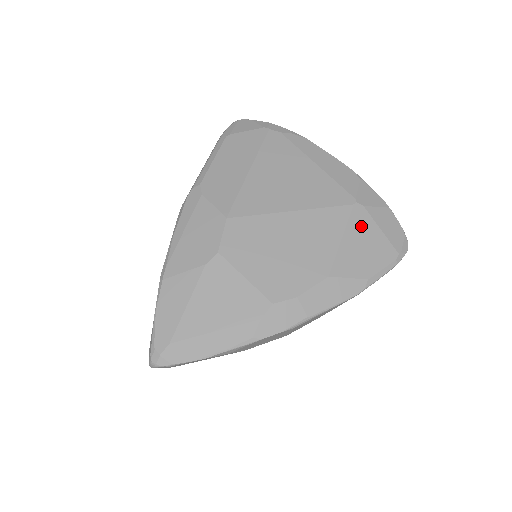
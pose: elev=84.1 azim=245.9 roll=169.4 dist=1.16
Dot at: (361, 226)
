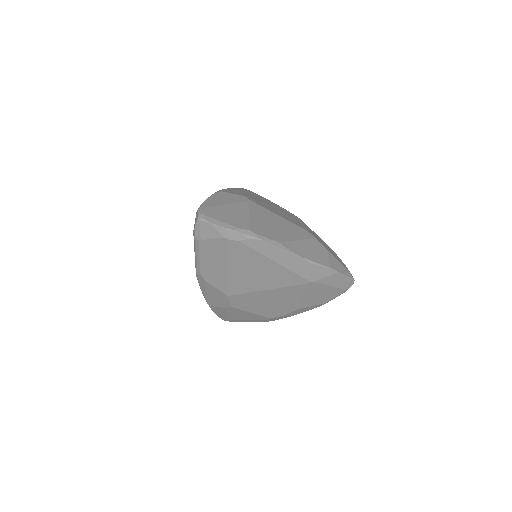
Dot at: (315, 289)
